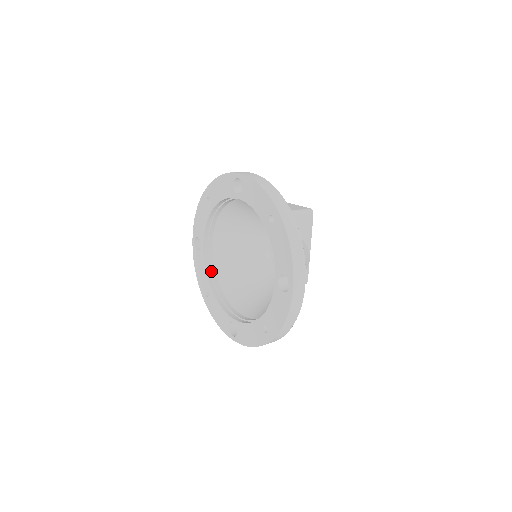
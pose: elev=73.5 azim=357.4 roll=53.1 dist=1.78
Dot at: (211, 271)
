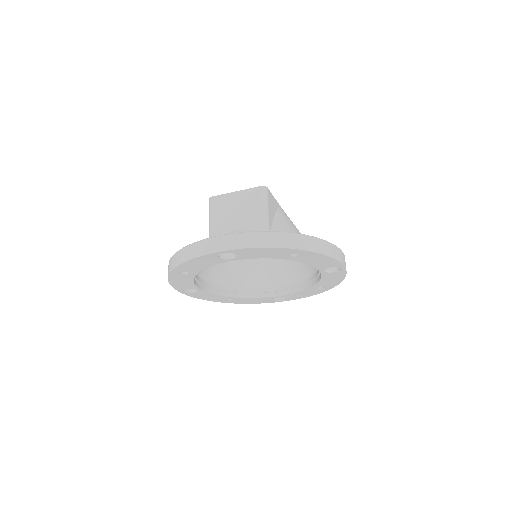
Dot at: (218, 290)
